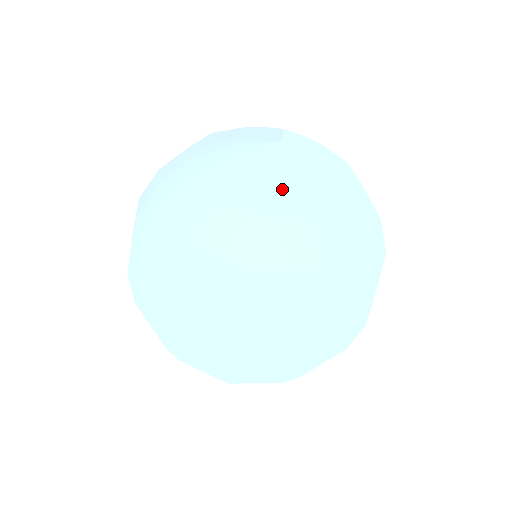
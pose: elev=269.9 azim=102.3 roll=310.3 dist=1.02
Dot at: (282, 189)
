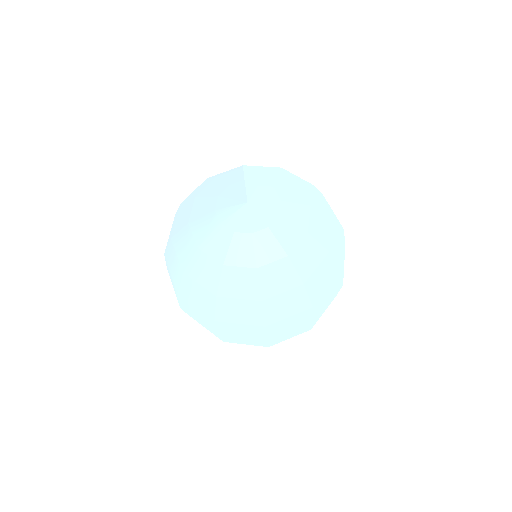
Dot at: (261, 244)
